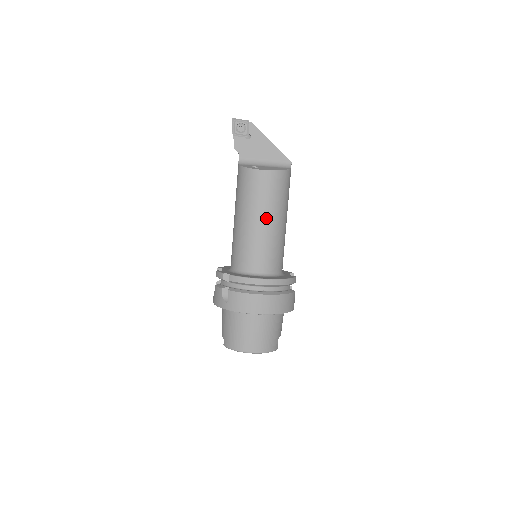
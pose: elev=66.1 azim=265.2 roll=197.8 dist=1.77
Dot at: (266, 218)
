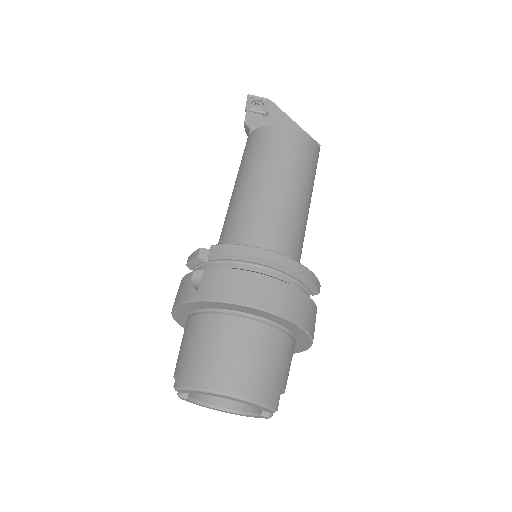
Dot at: (281, 183)
